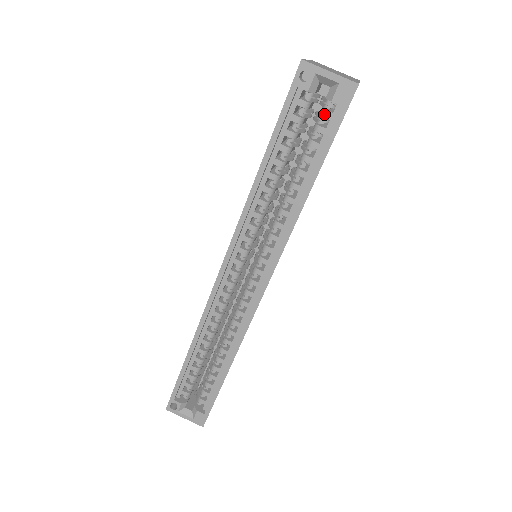
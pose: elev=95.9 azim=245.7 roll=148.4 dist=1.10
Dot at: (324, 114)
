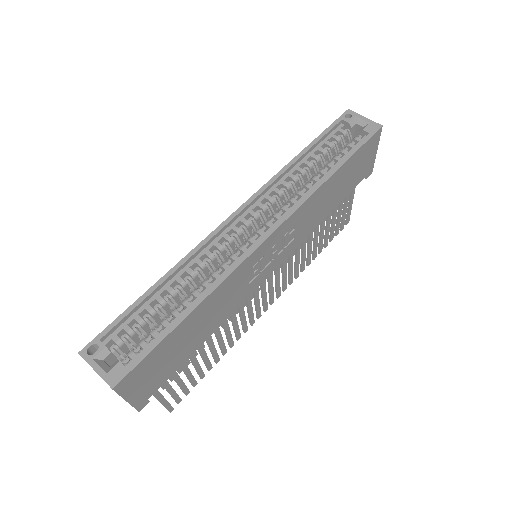
Dot at: (355, 138)
